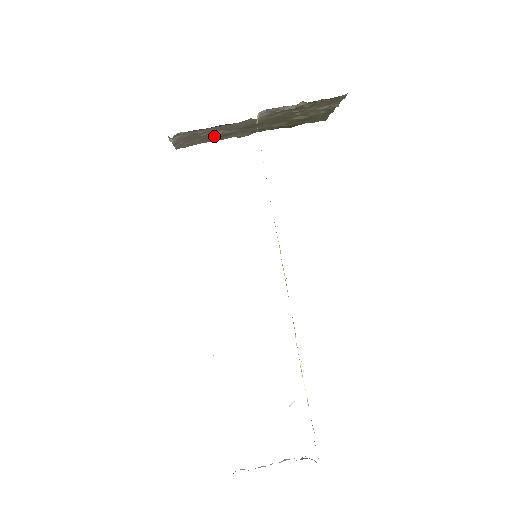
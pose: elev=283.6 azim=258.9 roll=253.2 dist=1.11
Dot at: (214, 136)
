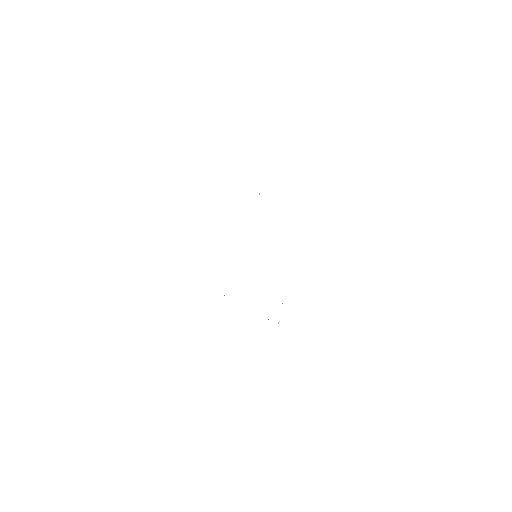
Dot at: occluded
